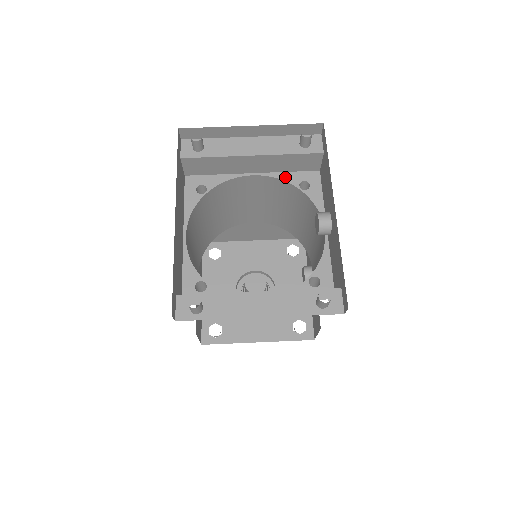
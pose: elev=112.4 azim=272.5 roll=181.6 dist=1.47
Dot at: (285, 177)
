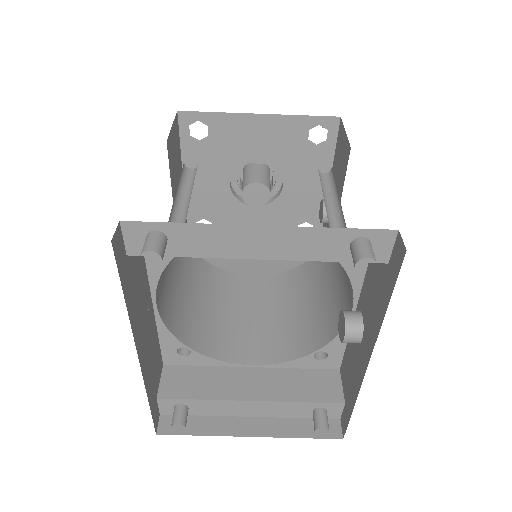
Dot at: occluded
